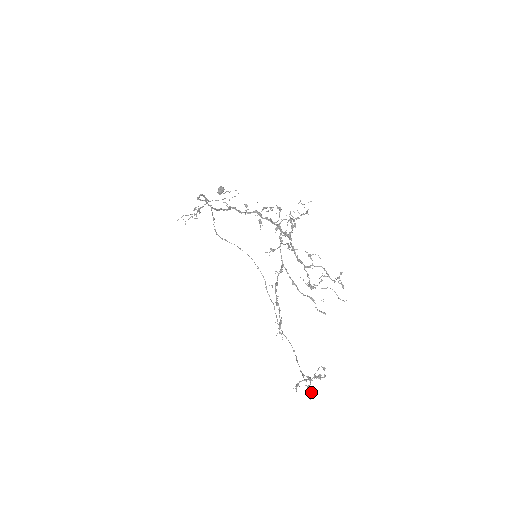
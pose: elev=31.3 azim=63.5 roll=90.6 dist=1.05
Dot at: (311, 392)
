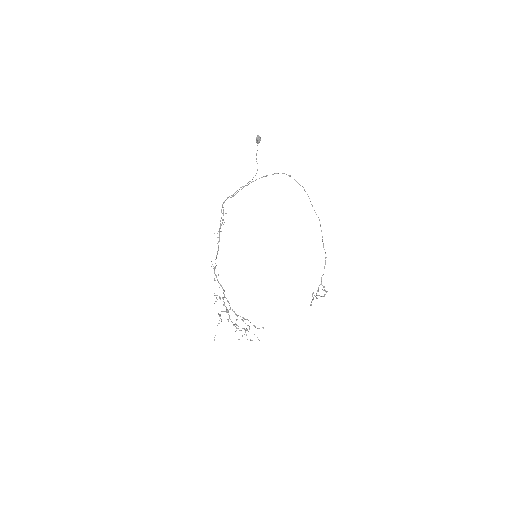
Dot at: (324, 295)
